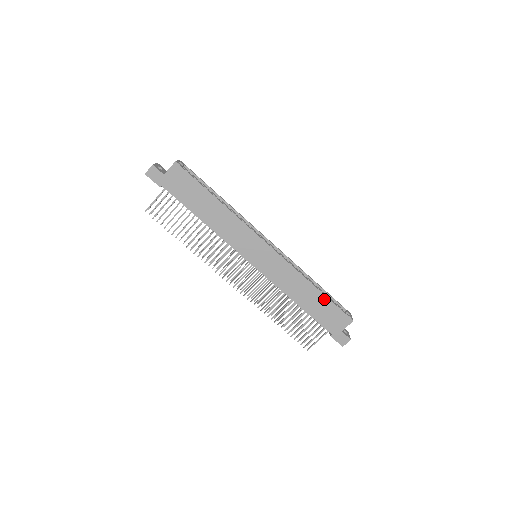
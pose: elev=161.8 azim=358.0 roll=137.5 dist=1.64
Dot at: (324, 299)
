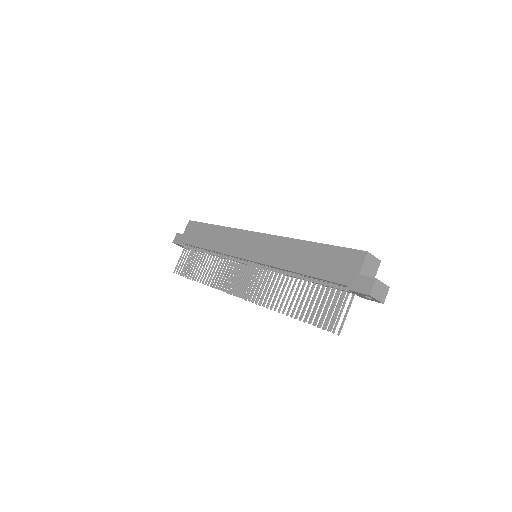
Dot at: (323, 248)
